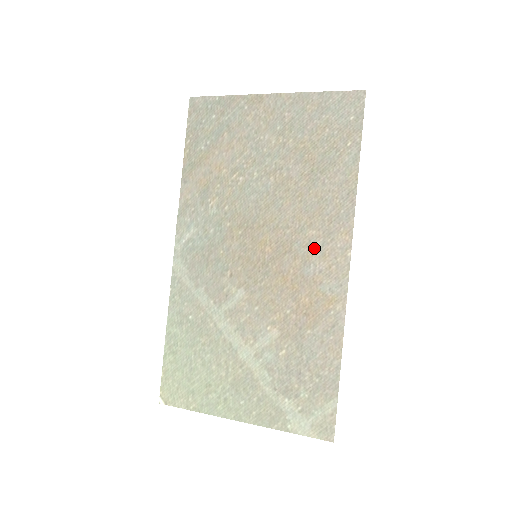
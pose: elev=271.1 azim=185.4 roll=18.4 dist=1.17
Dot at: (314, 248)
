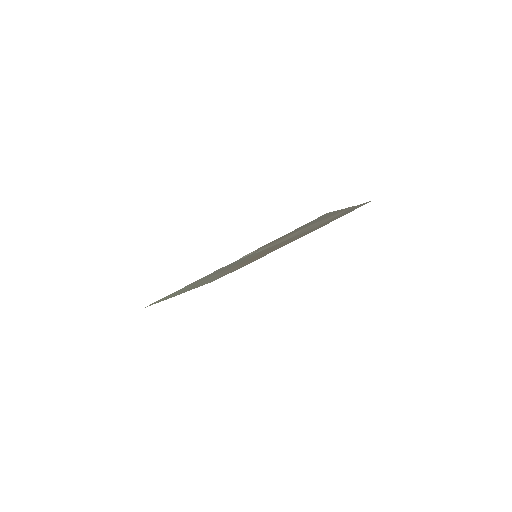
Dot at: occluded
